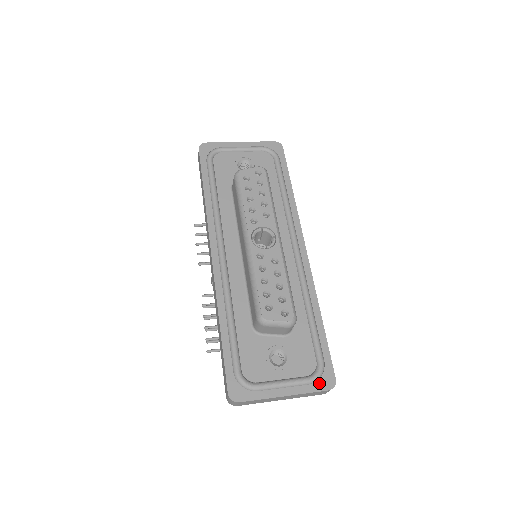
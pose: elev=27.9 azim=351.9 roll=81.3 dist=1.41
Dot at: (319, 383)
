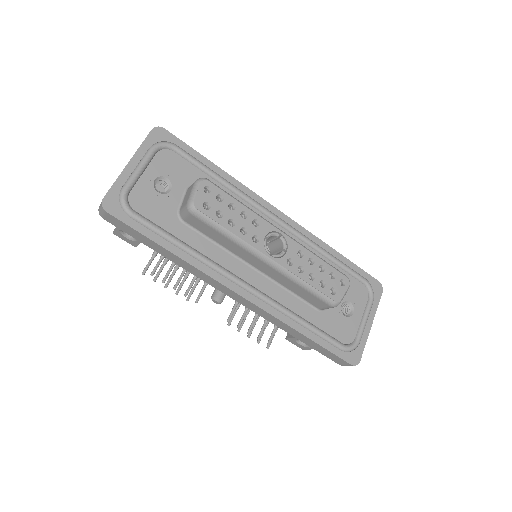
Dot at: (376, 295)
